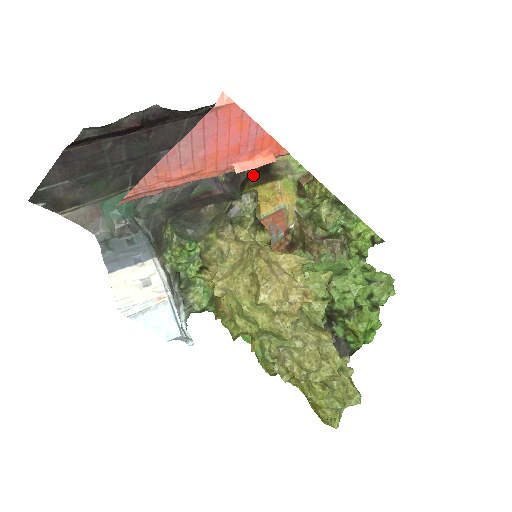
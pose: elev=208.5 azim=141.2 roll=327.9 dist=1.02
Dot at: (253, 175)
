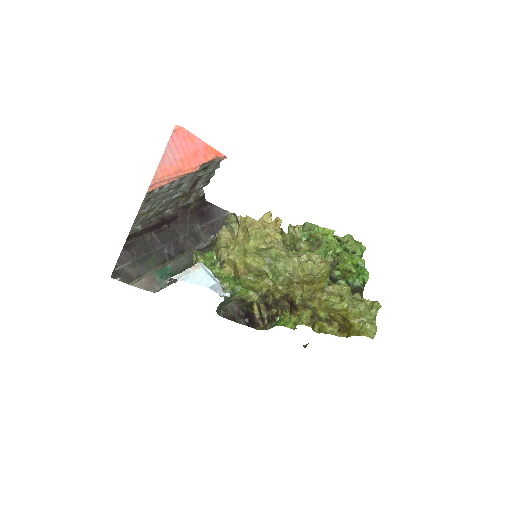
Dot at: occluded
